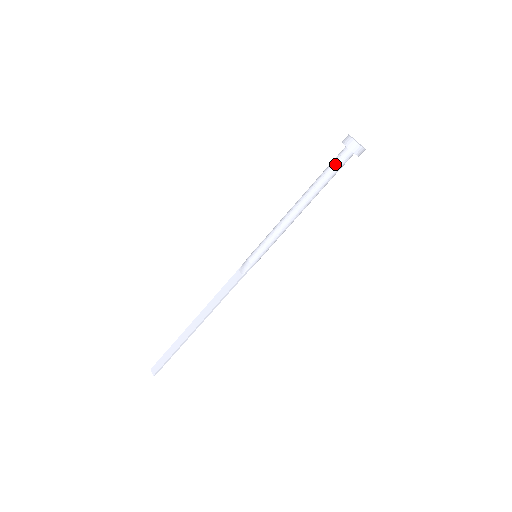
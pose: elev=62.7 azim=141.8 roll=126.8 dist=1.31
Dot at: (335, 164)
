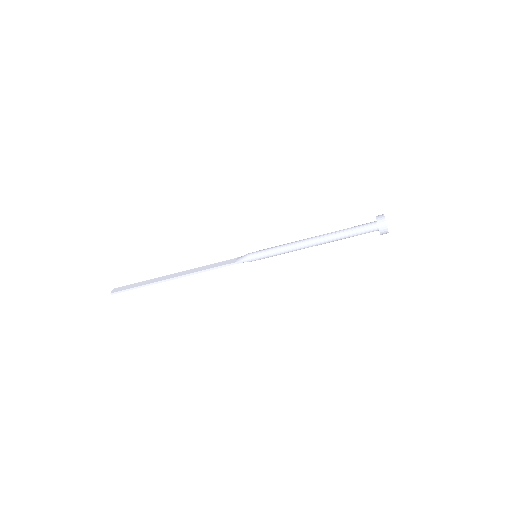
Dot at: (360, 227)
